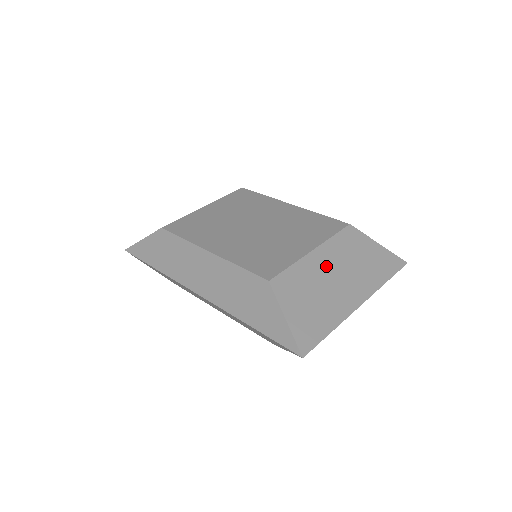
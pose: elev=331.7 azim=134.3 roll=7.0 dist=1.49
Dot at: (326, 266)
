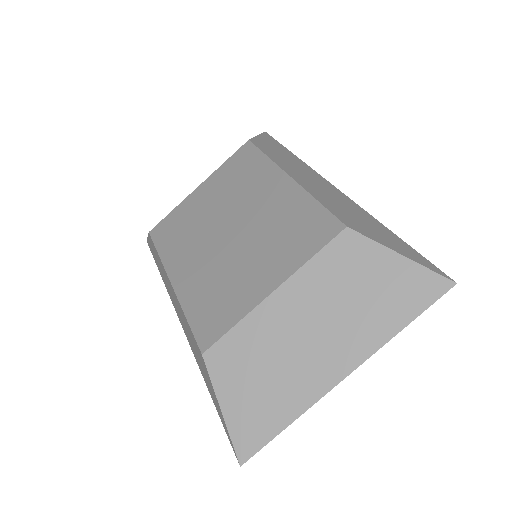
Dot at: (292, 316)
